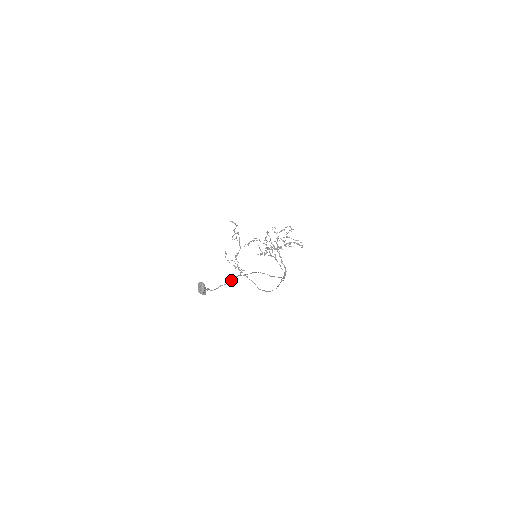
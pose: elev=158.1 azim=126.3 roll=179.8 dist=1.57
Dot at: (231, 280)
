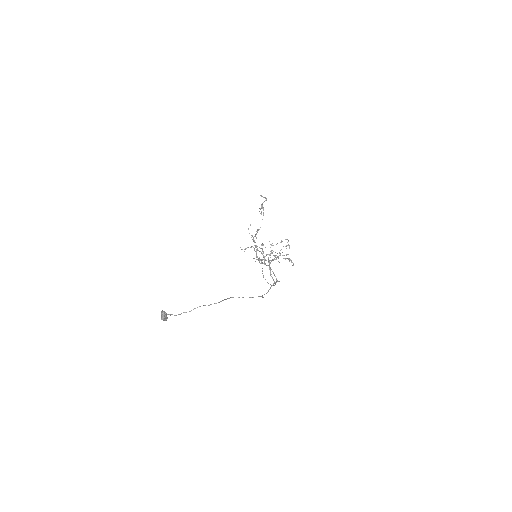
Dot at: occluded
